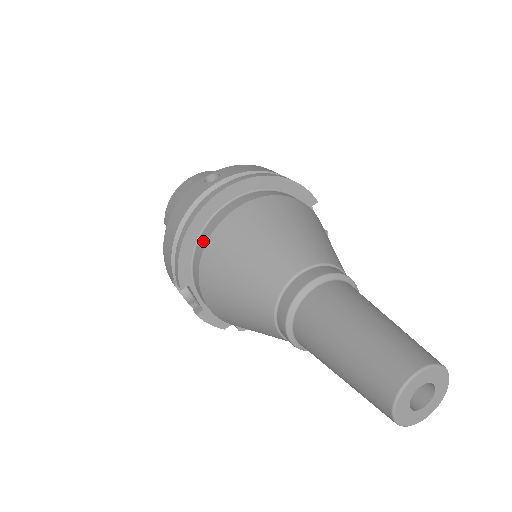
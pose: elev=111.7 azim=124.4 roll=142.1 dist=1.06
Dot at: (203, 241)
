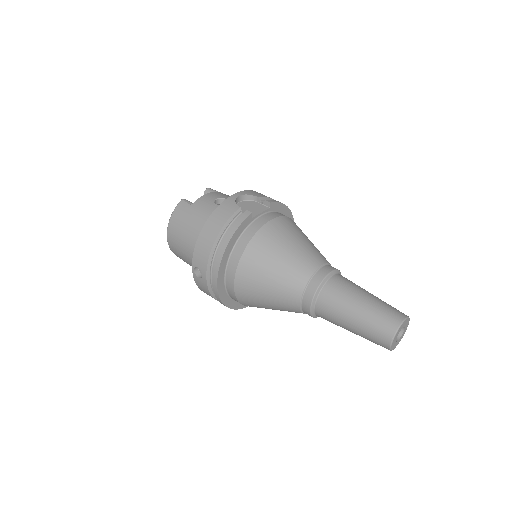
Dot at: occluded
